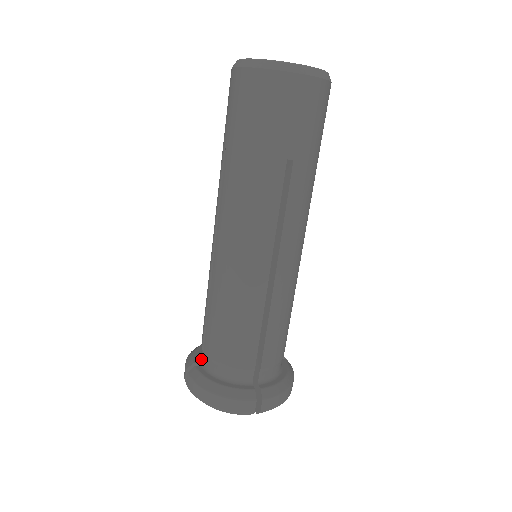
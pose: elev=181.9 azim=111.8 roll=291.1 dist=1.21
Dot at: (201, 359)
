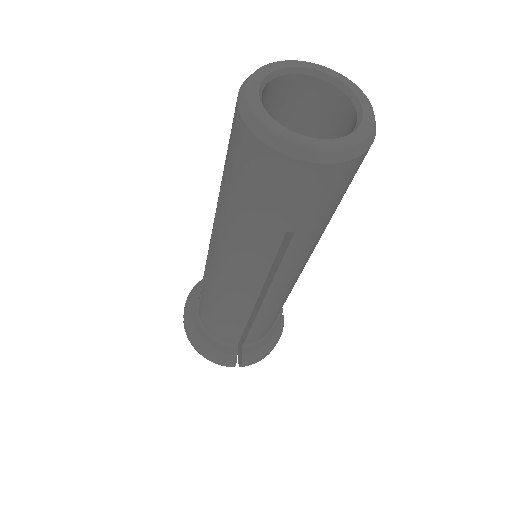
Dot at: (198, 307)
